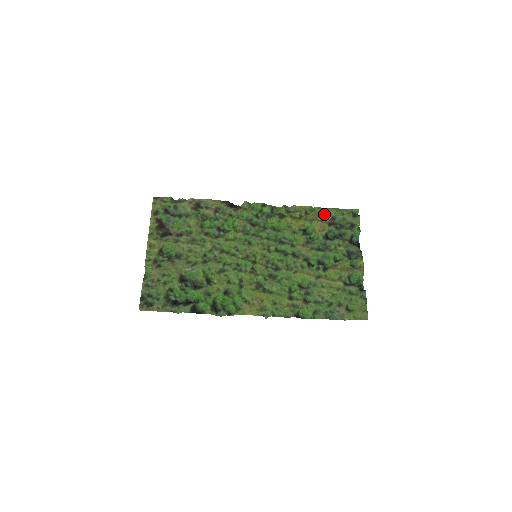
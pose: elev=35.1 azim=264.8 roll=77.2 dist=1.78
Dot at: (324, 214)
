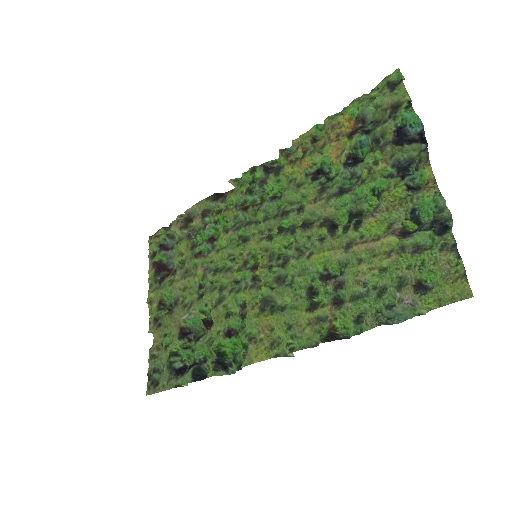
Dot at: (340, 123)
